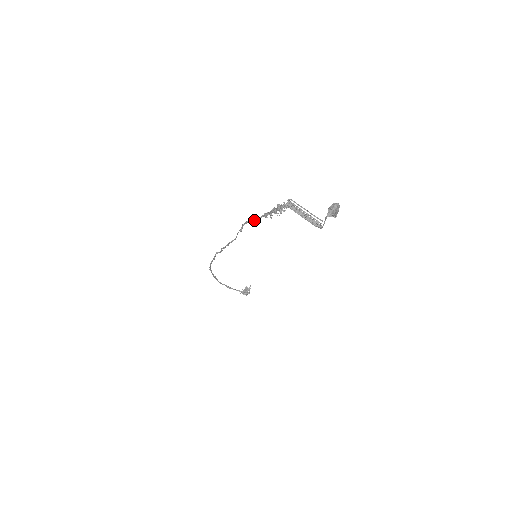
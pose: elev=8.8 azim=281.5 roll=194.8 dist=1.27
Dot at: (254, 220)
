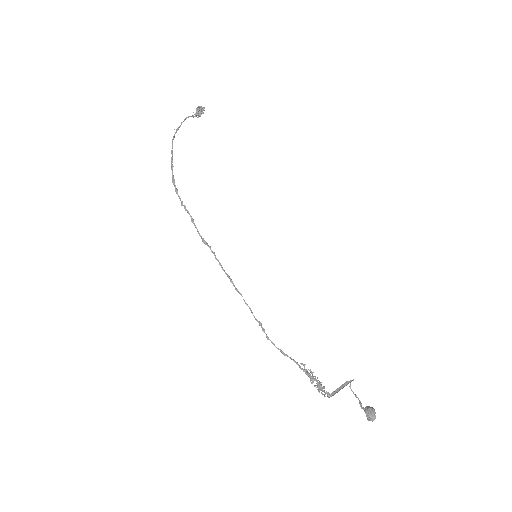
Dot at: occluded
